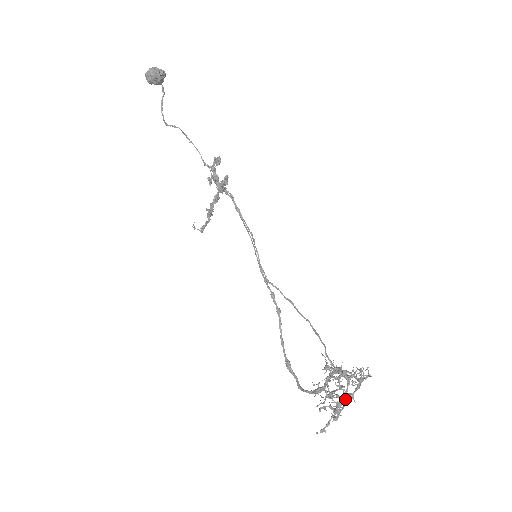
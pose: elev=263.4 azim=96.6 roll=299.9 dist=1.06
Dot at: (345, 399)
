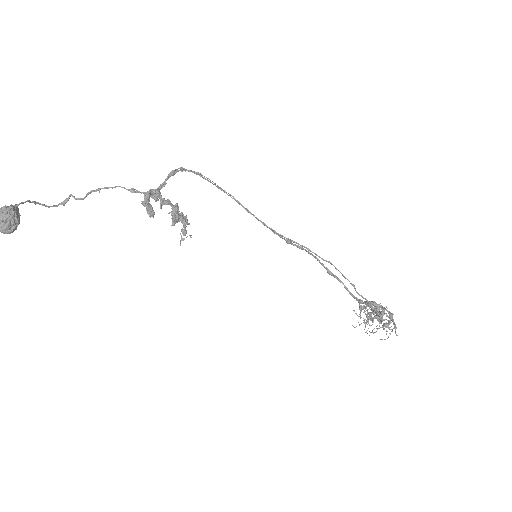
Dot at: (383, 320)
